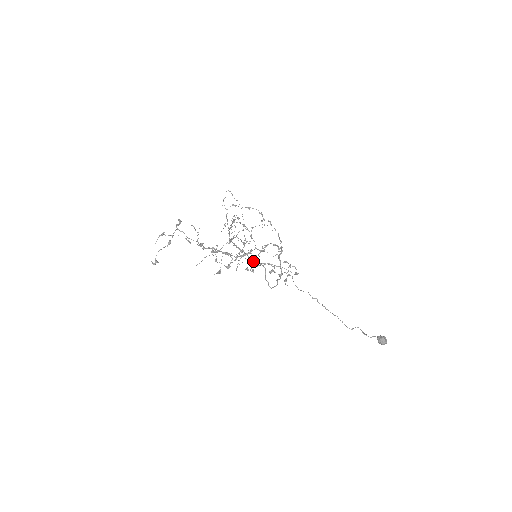
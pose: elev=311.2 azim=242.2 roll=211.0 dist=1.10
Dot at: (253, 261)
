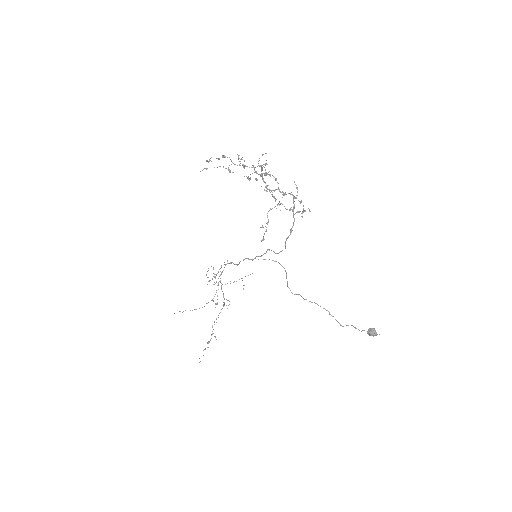
Dot at: occluded
